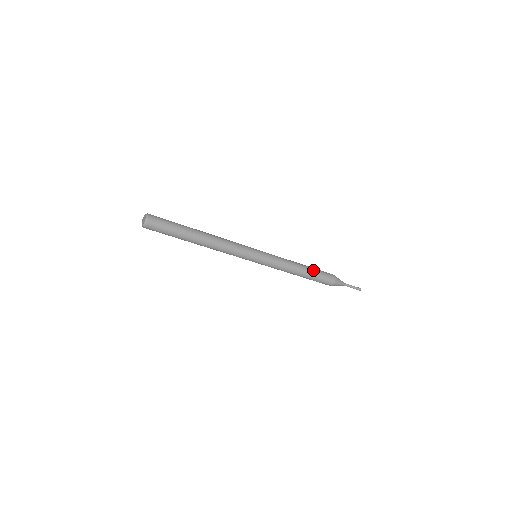
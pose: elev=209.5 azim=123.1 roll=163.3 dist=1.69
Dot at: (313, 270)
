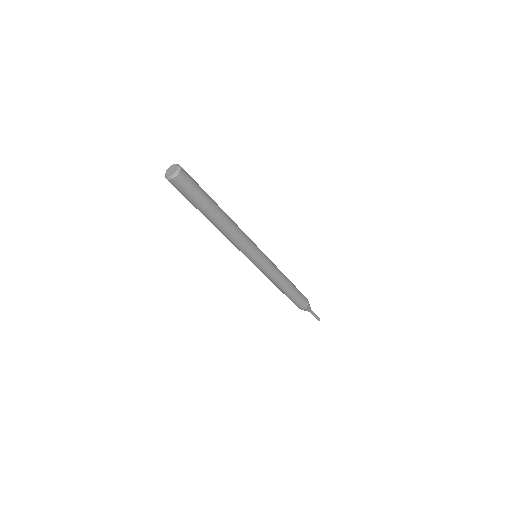
Dot at: (296, 290)
